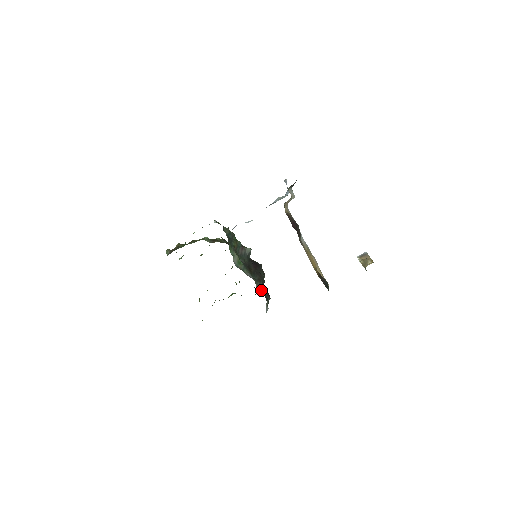
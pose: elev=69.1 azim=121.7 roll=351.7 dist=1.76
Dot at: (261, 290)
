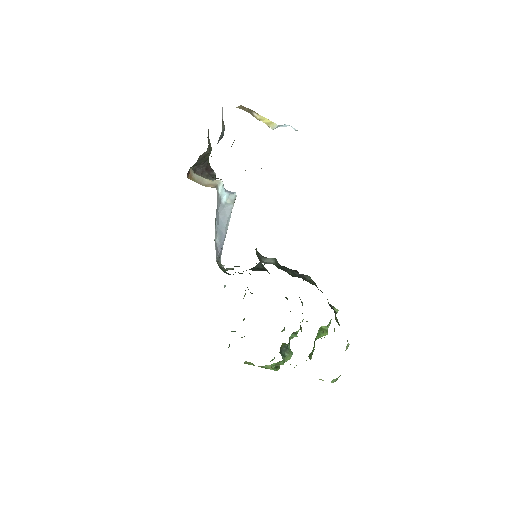
Dot at: (264, 264)
